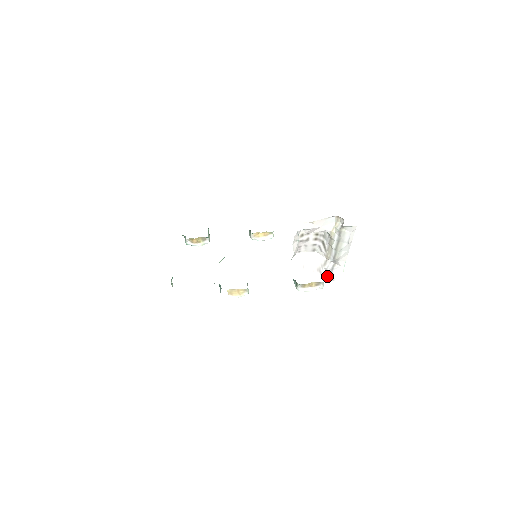
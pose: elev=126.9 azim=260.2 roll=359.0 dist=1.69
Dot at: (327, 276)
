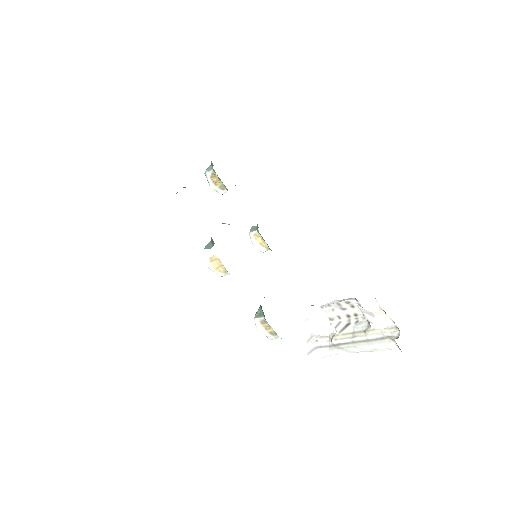
Dot at: (309, 346)
